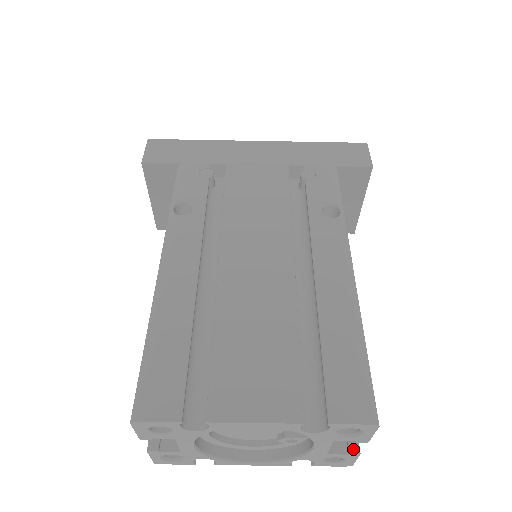
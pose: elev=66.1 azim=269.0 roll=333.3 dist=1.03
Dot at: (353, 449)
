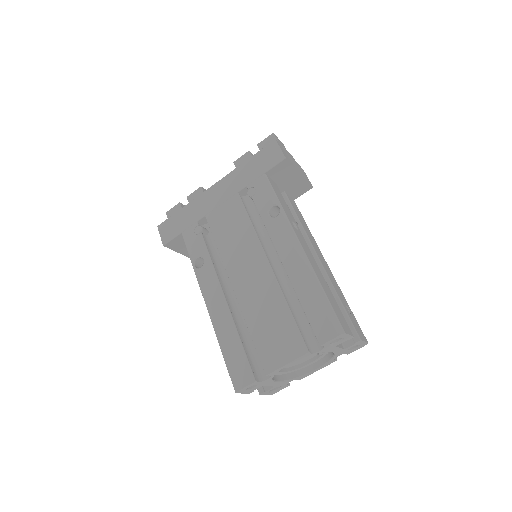
Dot at: (356, 340)
